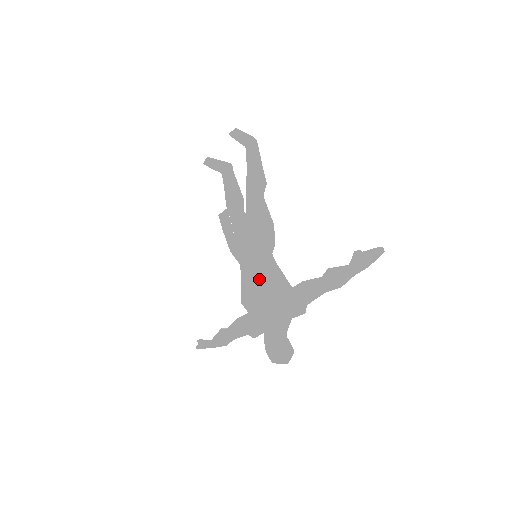
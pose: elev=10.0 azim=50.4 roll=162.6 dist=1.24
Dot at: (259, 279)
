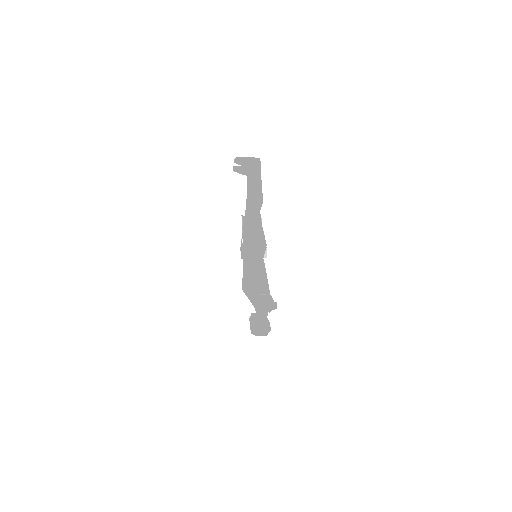
Dot at: (245, 281)
